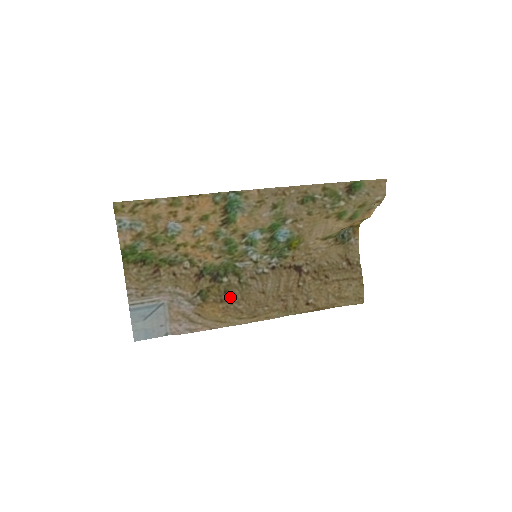
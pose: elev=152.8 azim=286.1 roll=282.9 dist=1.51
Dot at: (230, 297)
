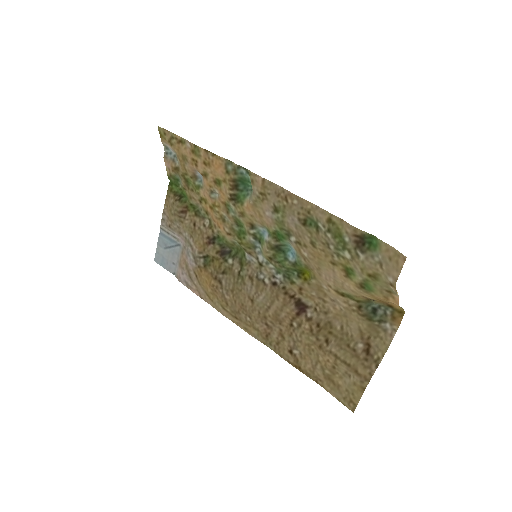
Dot at: (225, 280)
